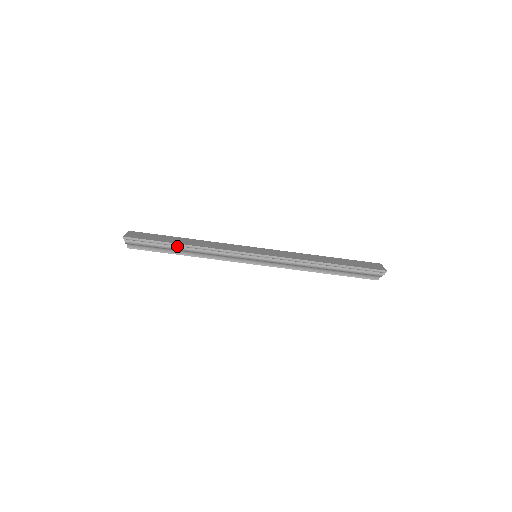
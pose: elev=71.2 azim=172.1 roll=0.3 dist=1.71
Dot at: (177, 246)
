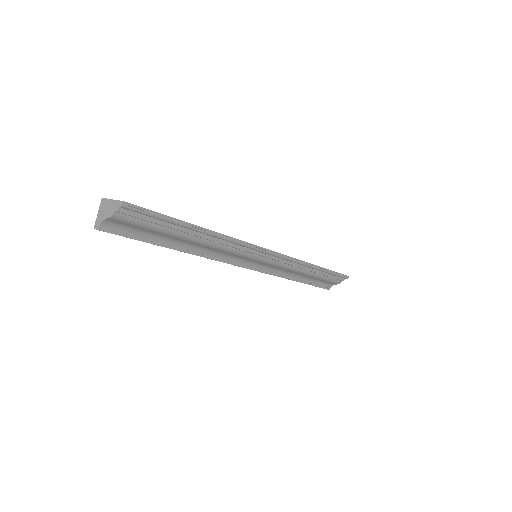
Dot at: (190, 230)
